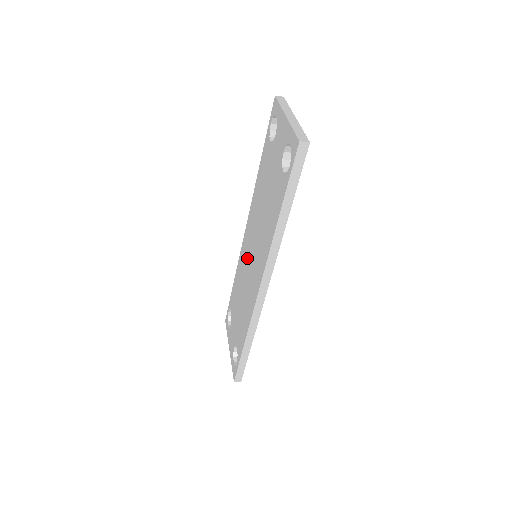
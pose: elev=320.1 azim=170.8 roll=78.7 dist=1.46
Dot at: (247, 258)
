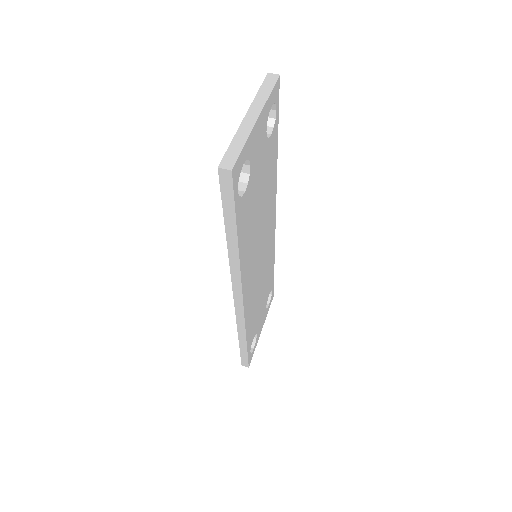
Dot at: occluded
